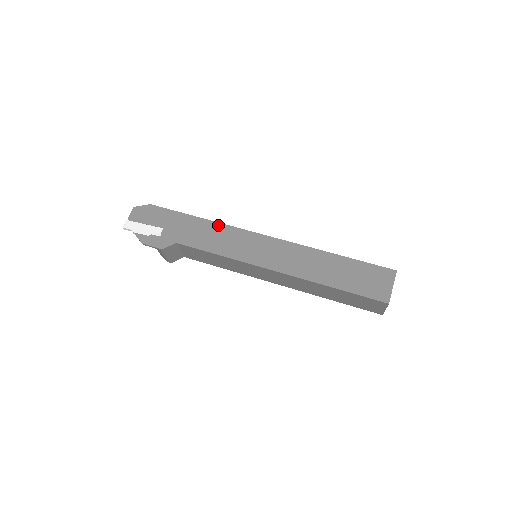
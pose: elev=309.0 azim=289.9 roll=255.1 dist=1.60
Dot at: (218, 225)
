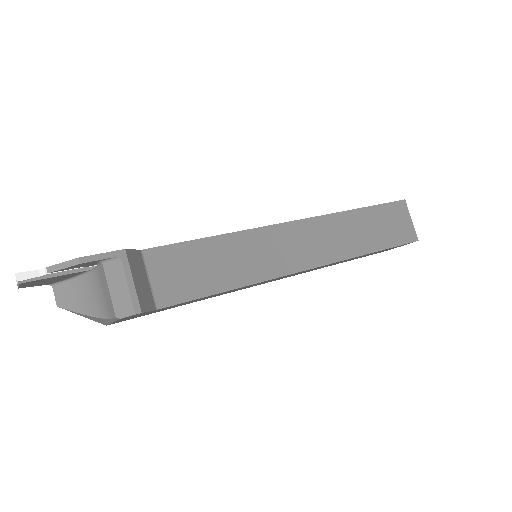
Dot at: occluded
